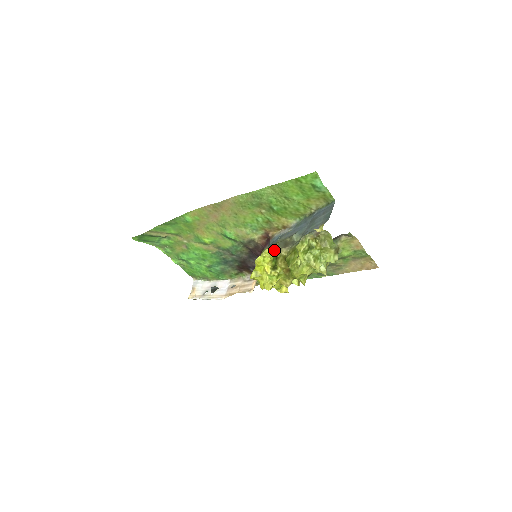
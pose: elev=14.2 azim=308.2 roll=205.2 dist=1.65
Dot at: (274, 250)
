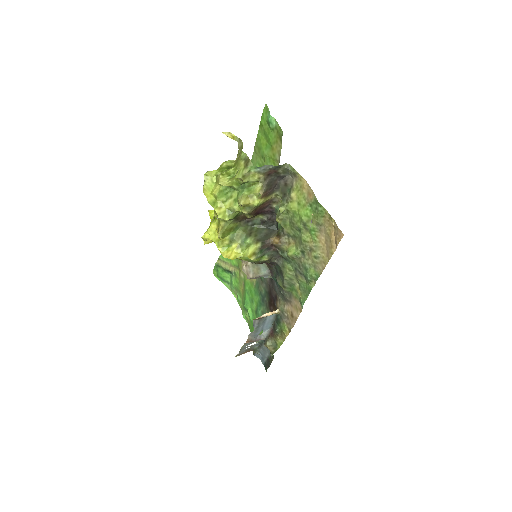
Dot at: occluded
